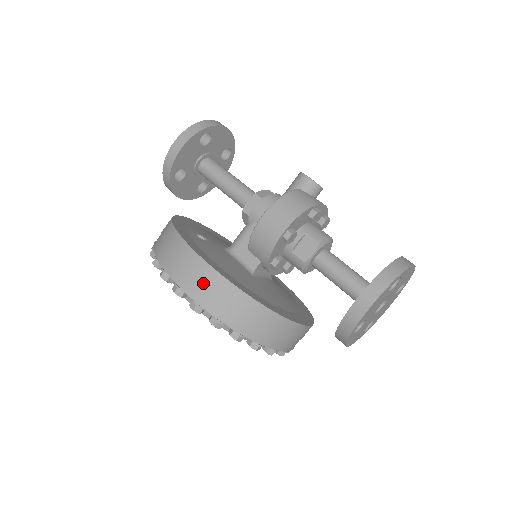
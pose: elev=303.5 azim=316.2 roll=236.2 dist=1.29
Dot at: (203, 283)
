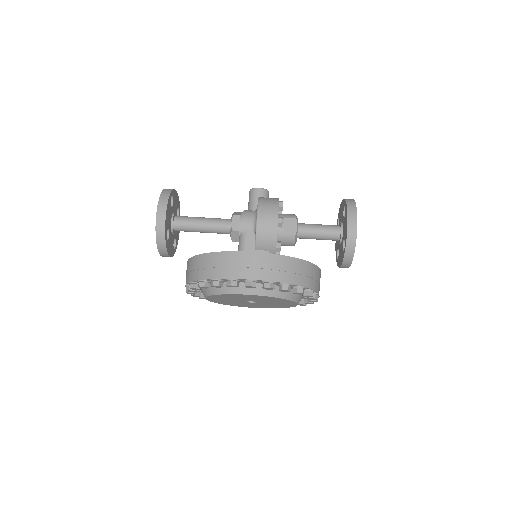
Dot at: (266, 266)
